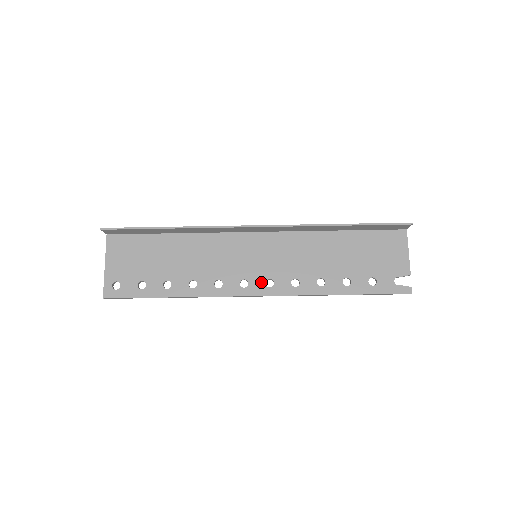
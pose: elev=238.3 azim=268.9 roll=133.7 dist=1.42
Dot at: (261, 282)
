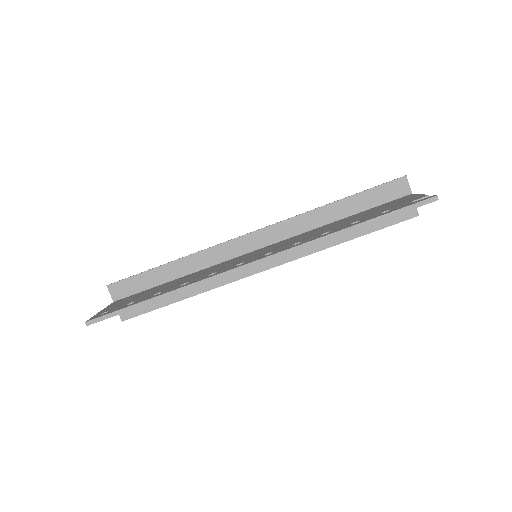
Dot at: (259, 257)
